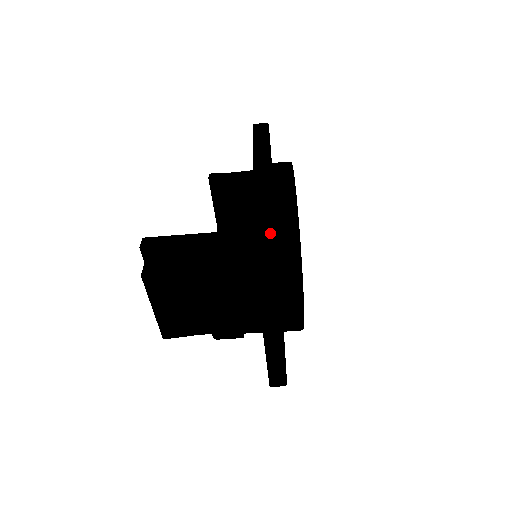
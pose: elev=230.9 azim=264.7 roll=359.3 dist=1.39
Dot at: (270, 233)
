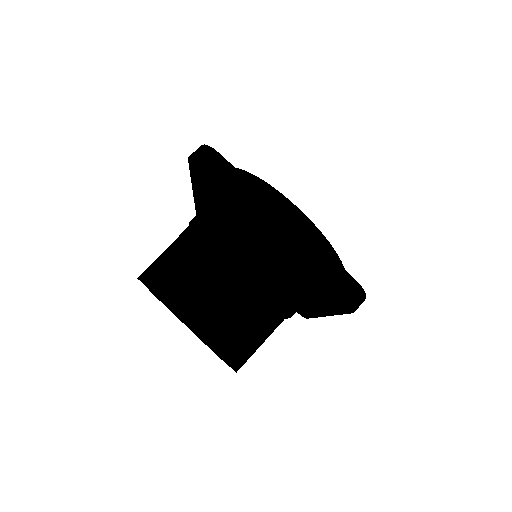
Dot at: (200, 146)
